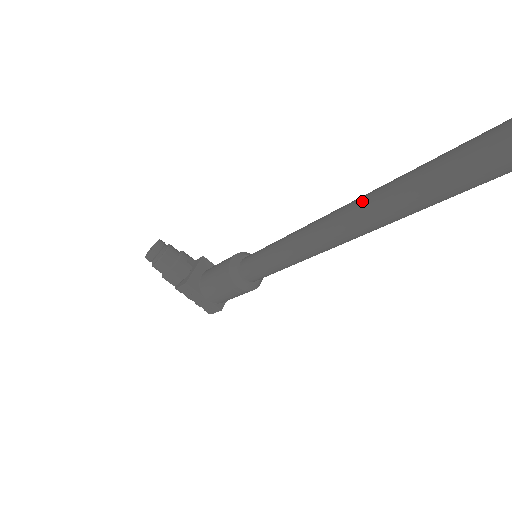
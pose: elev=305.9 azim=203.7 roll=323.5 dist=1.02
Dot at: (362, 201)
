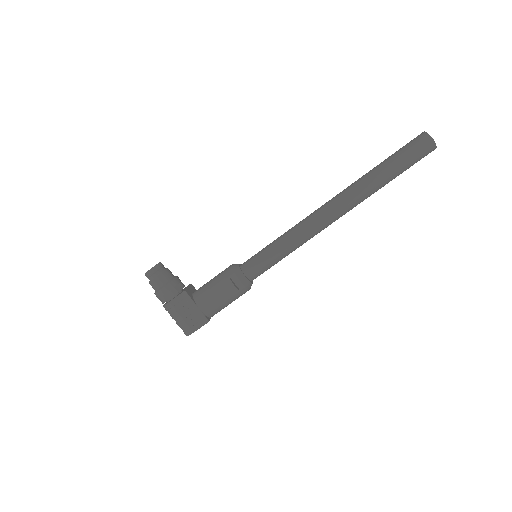
Dot at: (345, 190)
